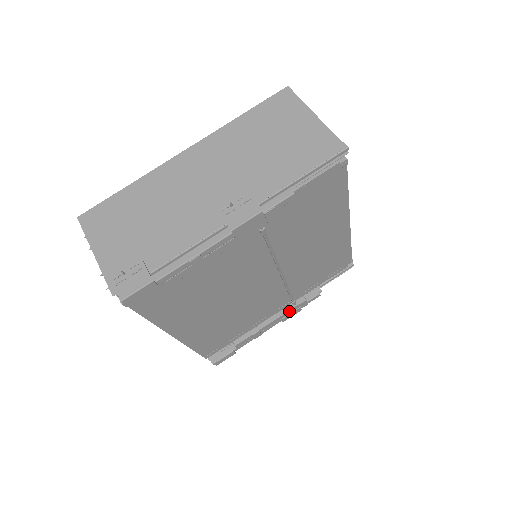
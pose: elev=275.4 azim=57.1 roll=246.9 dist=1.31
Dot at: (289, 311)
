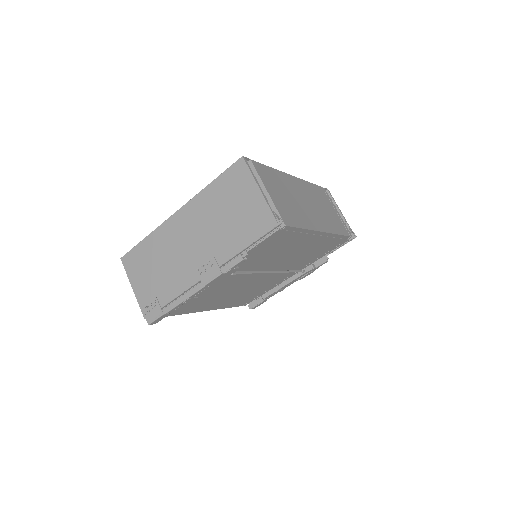
Dot at: (301, 276)
